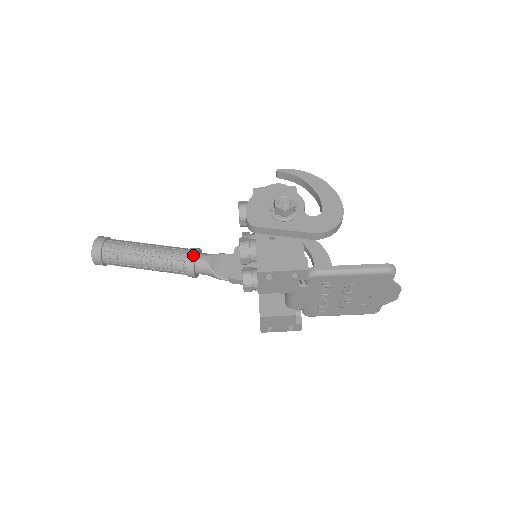
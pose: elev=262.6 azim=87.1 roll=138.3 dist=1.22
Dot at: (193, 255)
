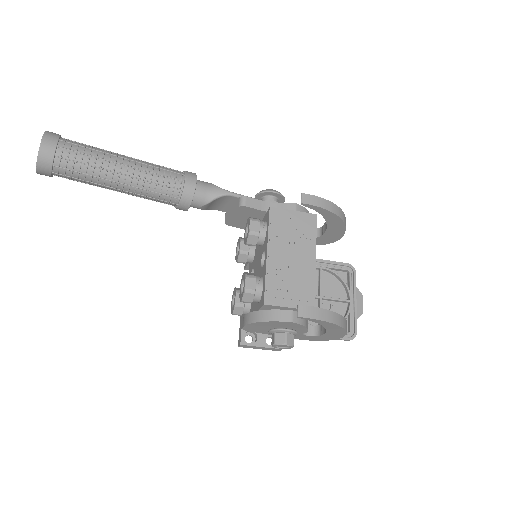
Dot at: (184, 210)
